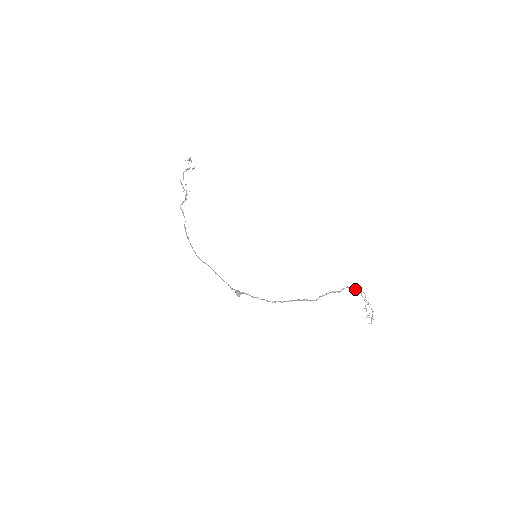
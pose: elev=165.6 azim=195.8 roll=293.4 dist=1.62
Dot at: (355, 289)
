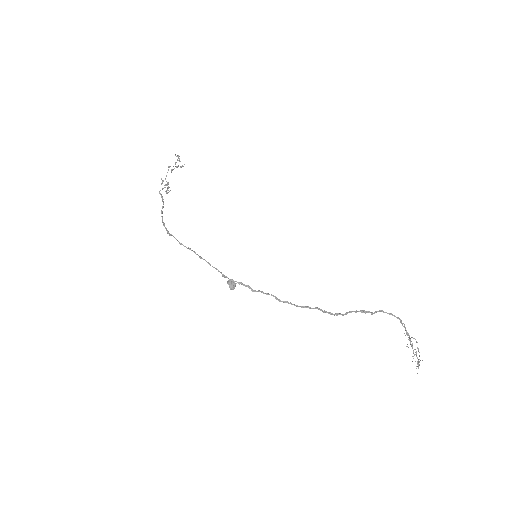
Dot at: (392, 314)
